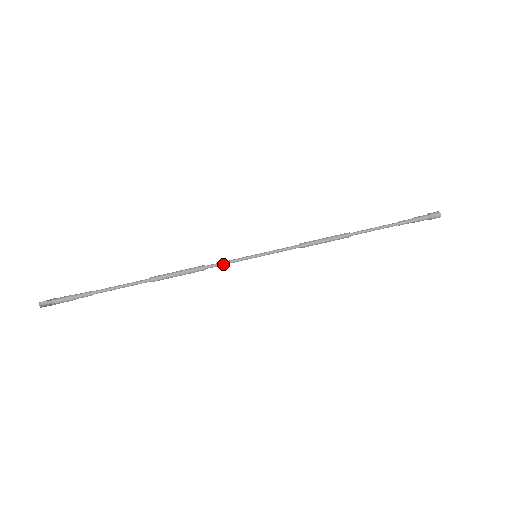
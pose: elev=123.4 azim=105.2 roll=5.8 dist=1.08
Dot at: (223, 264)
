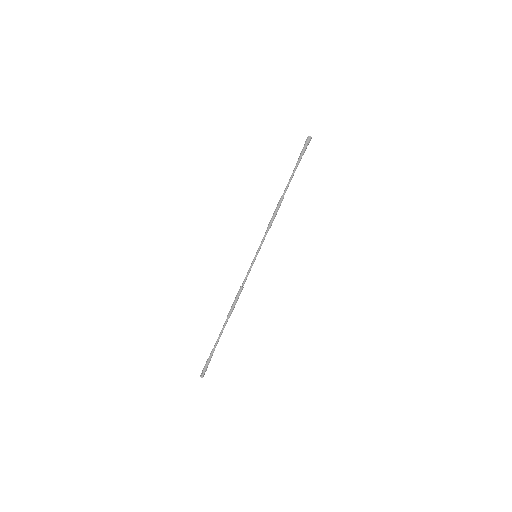
Dot at: occluded
